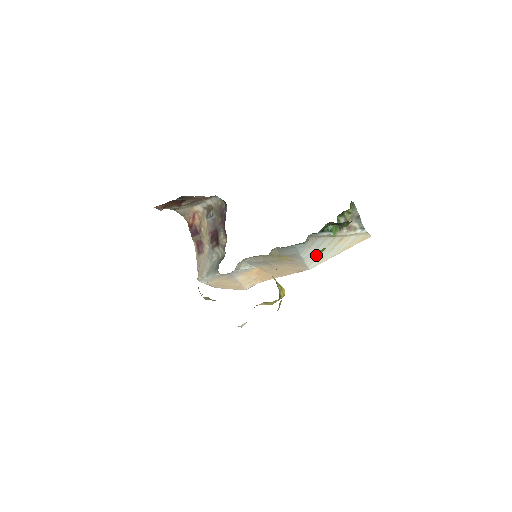
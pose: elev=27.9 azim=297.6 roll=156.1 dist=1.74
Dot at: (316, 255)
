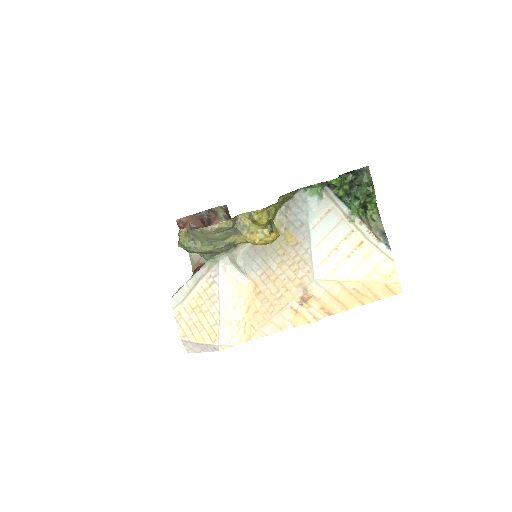
Dot at: (327, 249)
